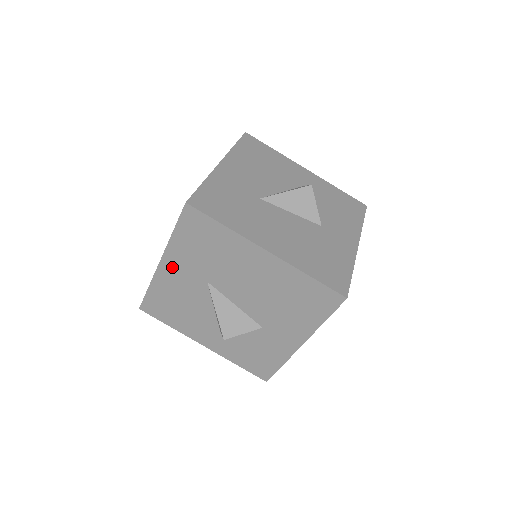
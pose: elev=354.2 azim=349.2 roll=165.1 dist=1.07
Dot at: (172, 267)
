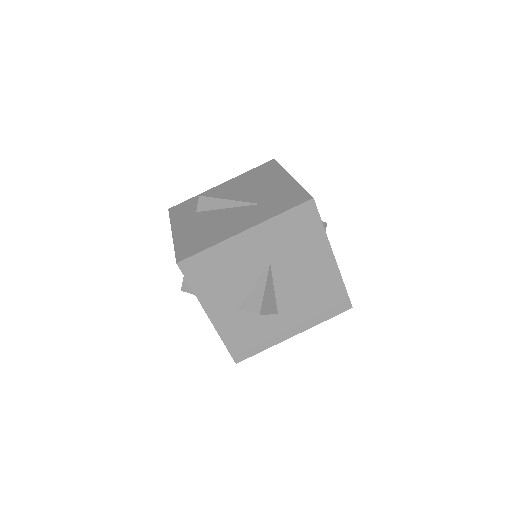
Dot at: (252, 239)
